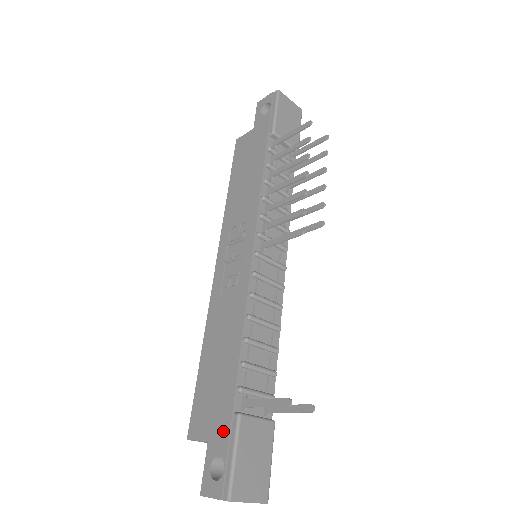
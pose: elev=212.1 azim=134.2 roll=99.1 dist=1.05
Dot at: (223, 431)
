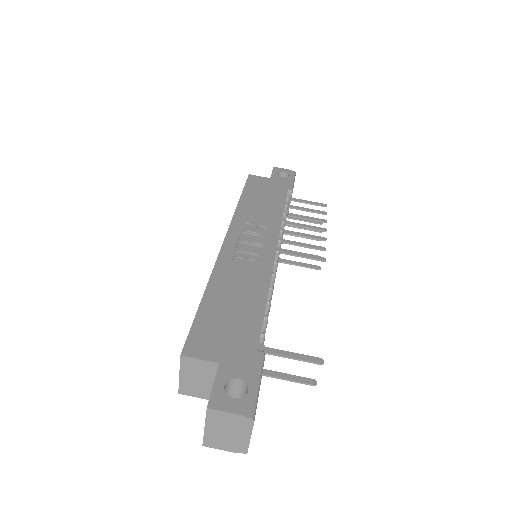
Dot at: (245, 359)
